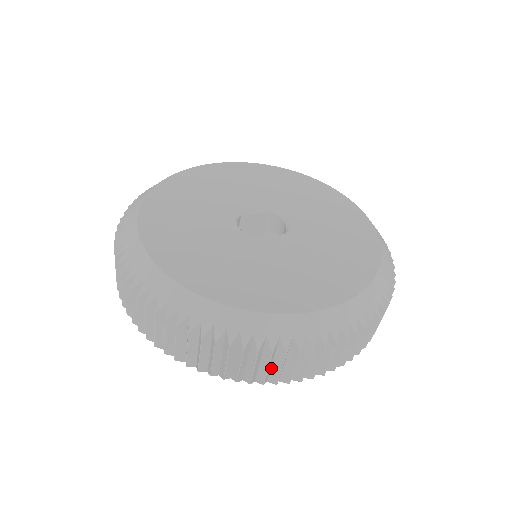
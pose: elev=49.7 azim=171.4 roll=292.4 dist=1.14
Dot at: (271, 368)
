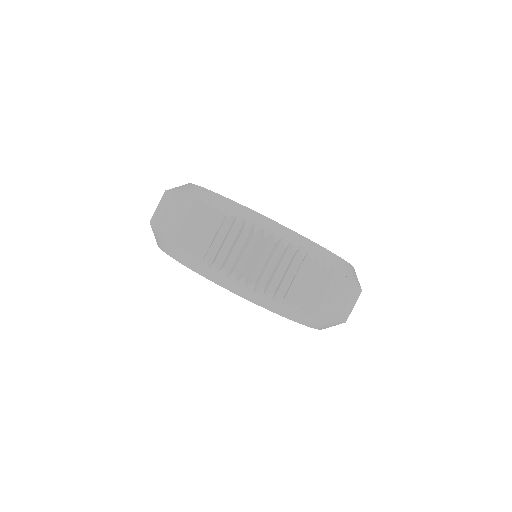
Dot at: (298, 291)
